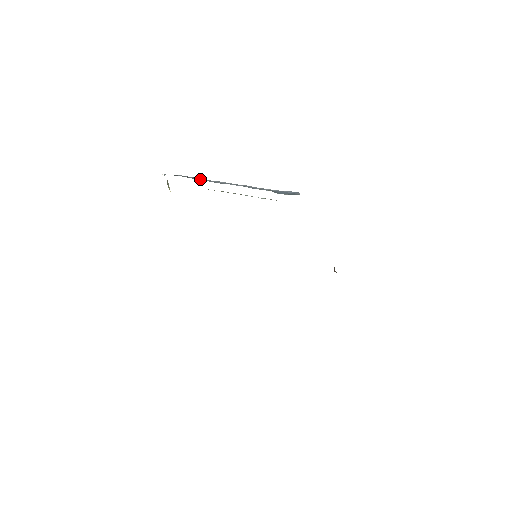
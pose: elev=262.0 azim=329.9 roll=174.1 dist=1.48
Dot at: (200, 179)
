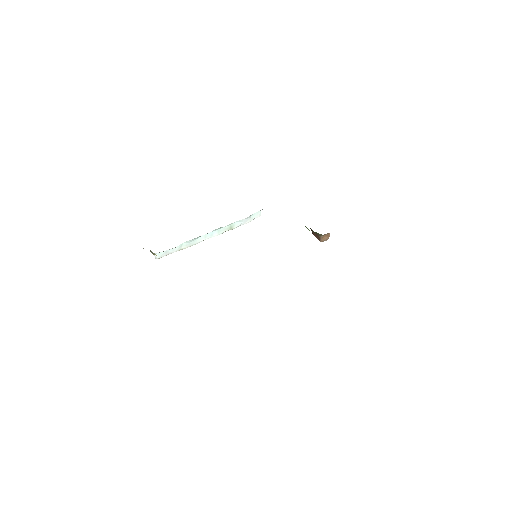
Dot at: occluded
